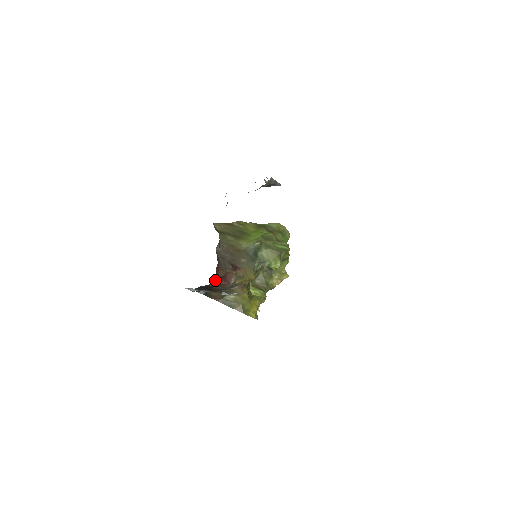
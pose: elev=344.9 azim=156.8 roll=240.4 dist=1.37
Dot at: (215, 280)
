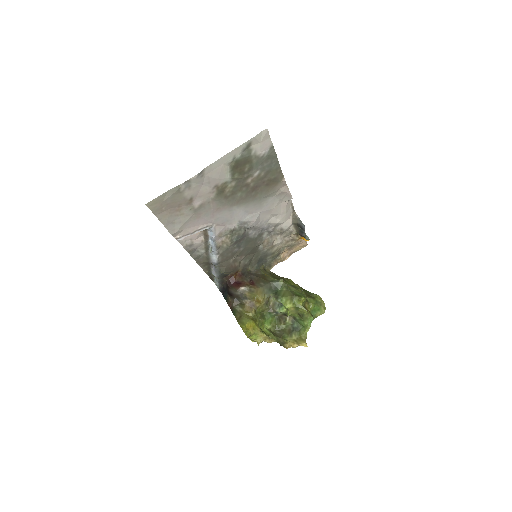
Dot at: (231, 278)
